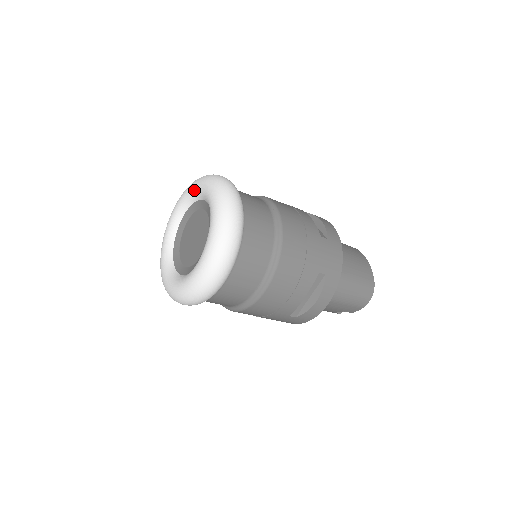
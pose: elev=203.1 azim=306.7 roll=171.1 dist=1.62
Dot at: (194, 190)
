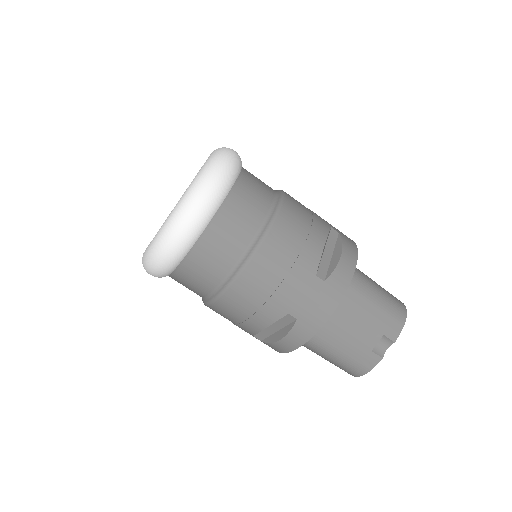
Dot at: occluded
